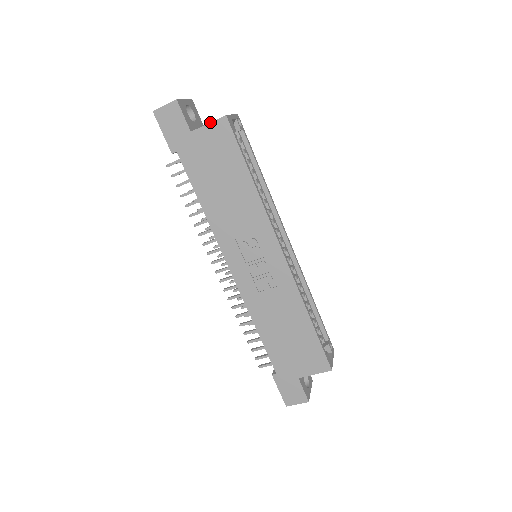
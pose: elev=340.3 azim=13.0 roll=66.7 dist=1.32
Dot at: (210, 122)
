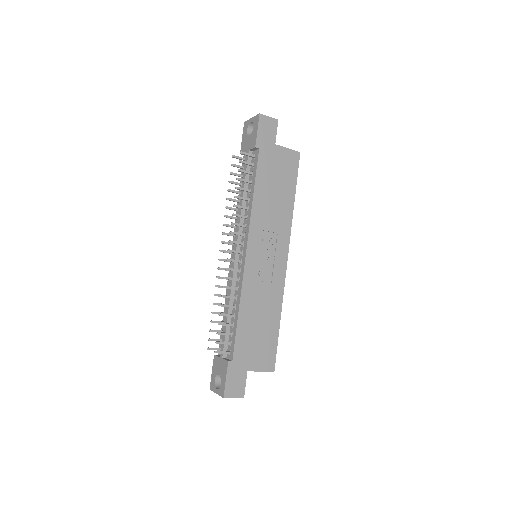
Dot at: occluded
